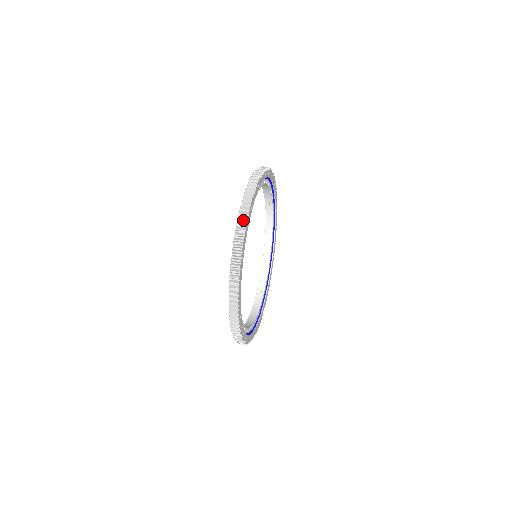
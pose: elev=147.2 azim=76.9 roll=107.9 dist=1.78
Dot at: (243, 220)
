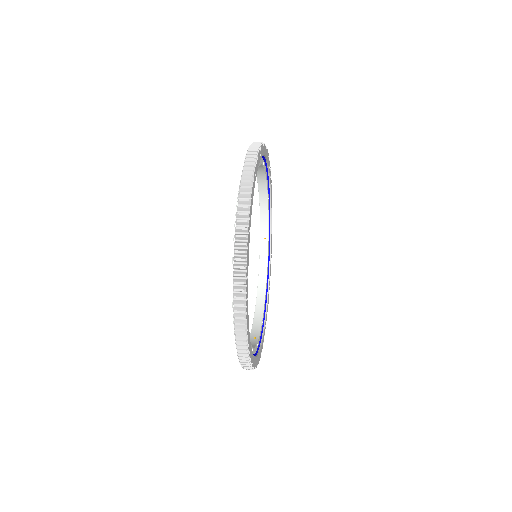
Dot at: (256, 146)
